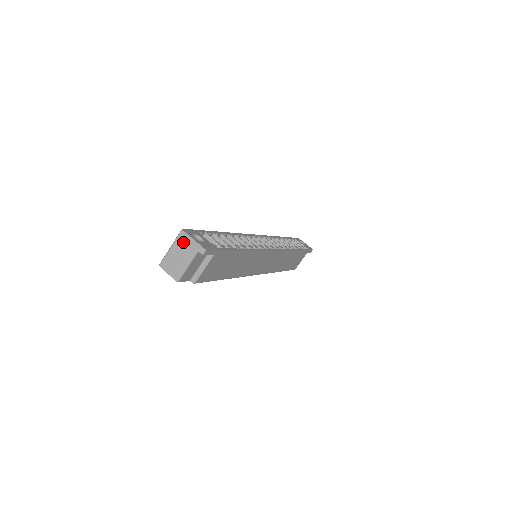
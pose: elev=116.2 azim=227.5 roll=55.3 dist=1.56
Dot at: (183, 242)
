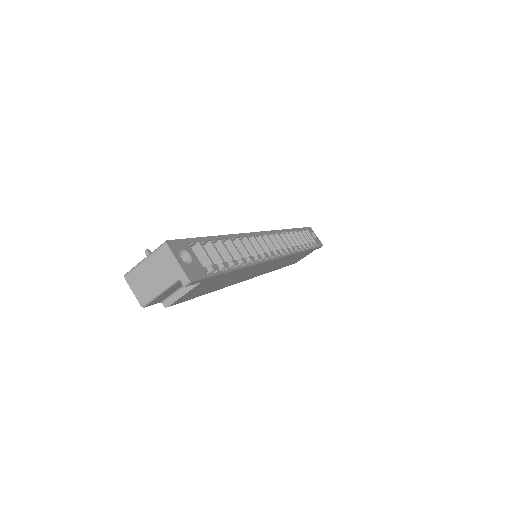
Dot at: (163, 259)
